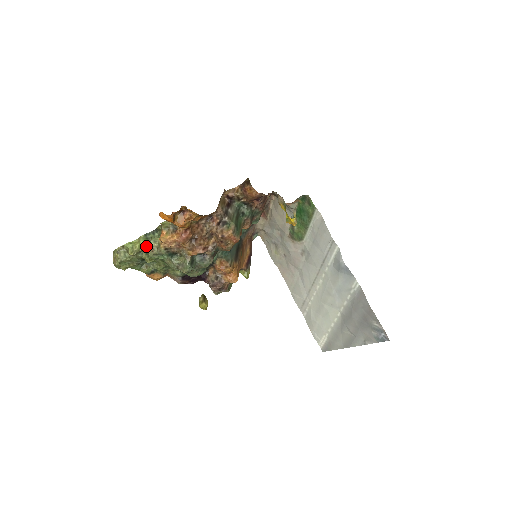
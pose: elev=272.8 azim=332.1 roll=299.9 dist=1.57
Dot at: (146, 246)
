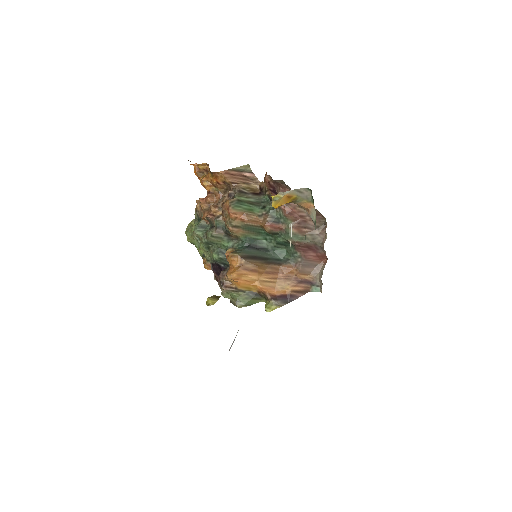
Dot at: occluded
